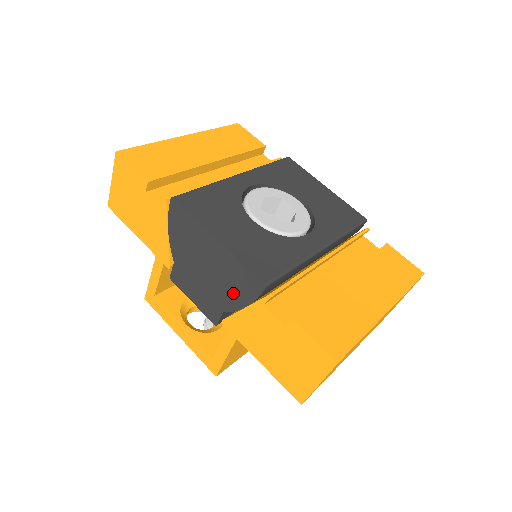
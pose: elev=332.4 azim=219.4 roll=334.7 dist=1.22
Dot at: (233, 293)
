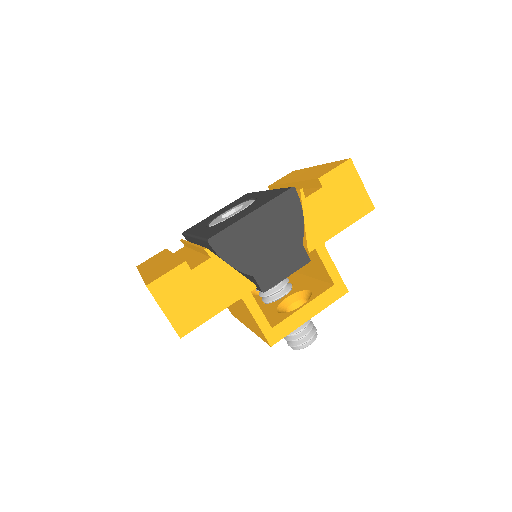
Dot at: (291, 223)
